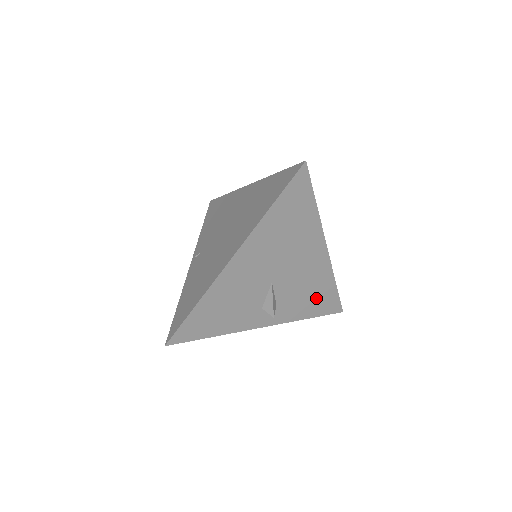
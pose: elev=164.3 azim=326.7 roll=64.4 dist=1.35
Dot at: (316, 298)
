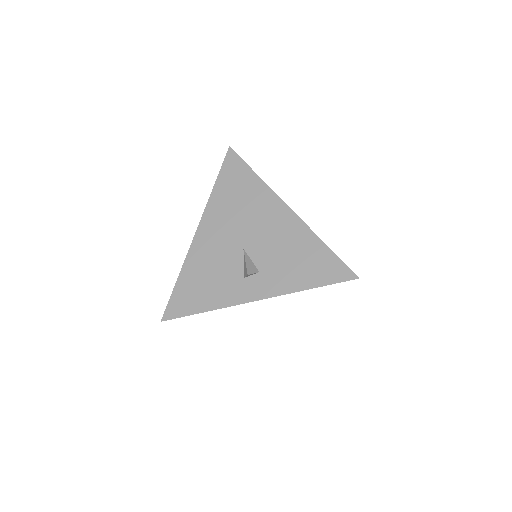
Dot at: (307, 262)
